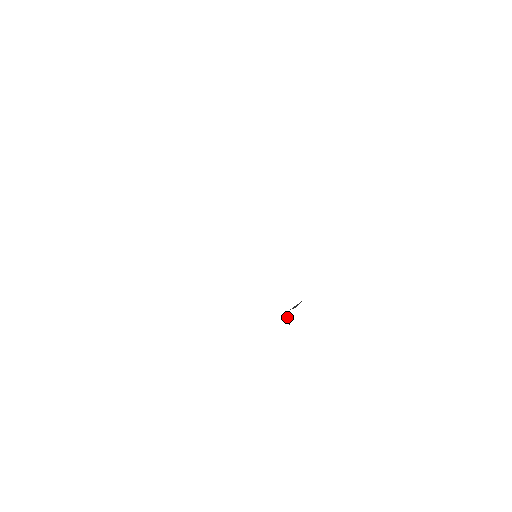
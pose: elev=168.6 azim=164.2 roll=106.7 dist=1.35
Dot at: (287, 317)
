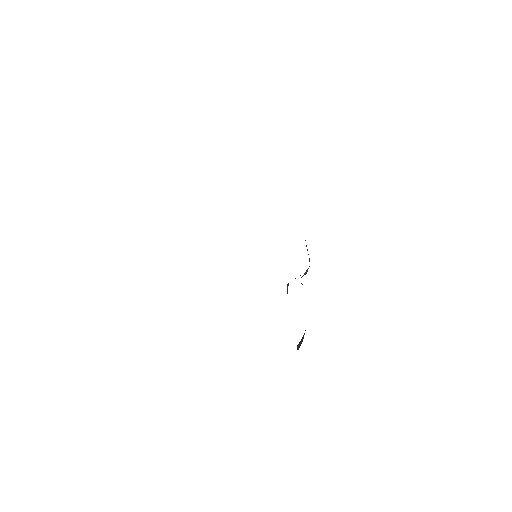
Dot at: (302, 284)
